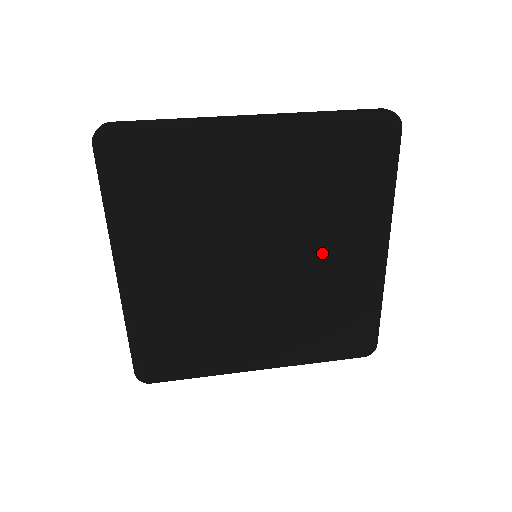
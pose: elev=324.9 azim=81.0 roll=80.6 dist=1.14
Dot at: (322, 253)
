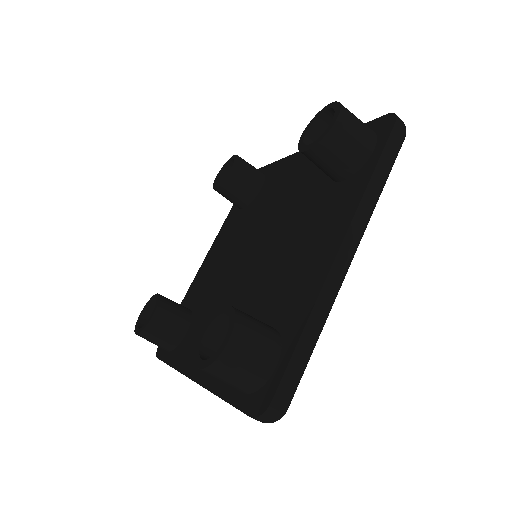
Dot at: occluded
